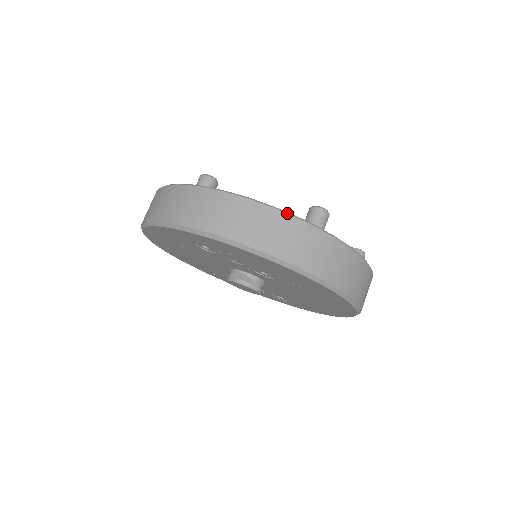
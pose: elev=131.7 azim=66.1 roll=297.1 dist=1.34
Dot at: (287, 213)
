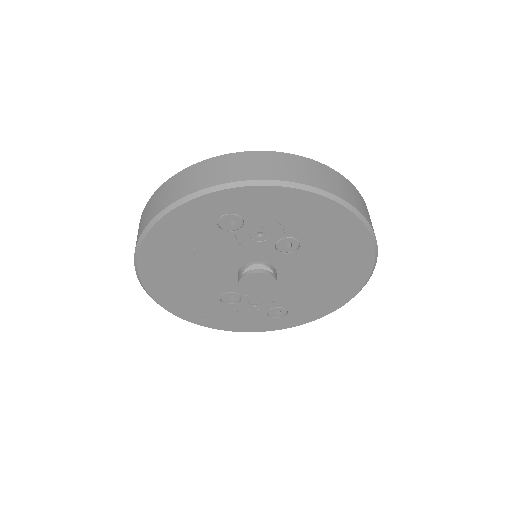
Dot at: (310, 159)
